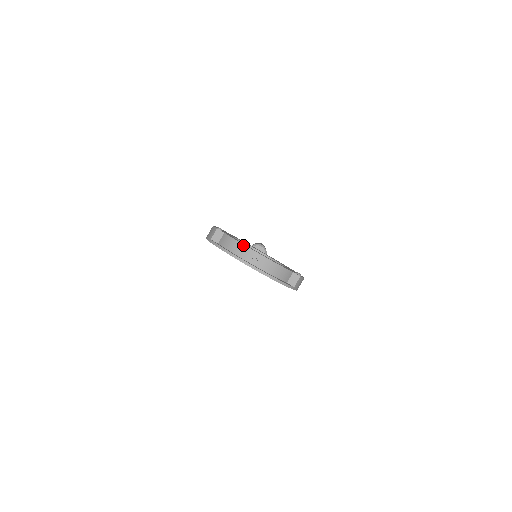
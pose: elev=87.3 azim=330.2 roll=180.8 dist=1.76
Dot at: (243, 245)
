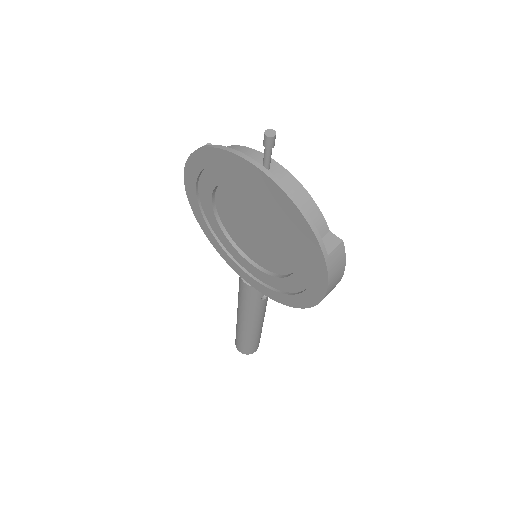
Dot at: (250, 148)
